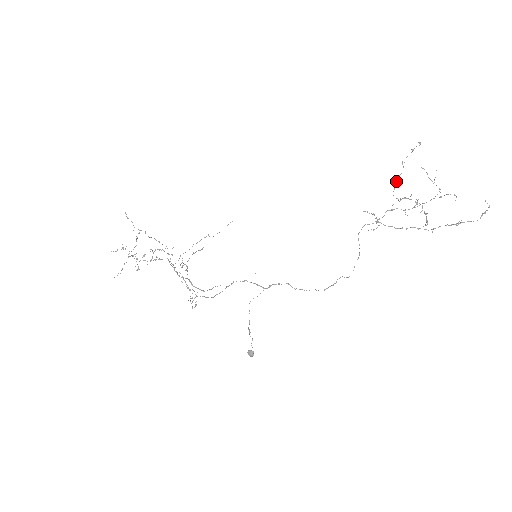
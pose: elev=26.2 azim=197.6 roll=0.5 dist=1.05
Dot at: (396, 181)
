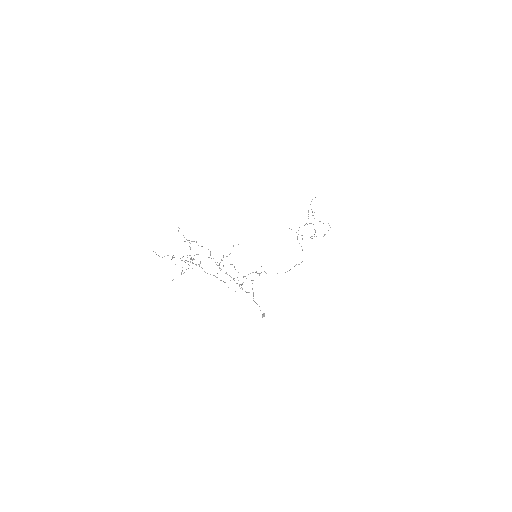
Dot at: (308, 214)
